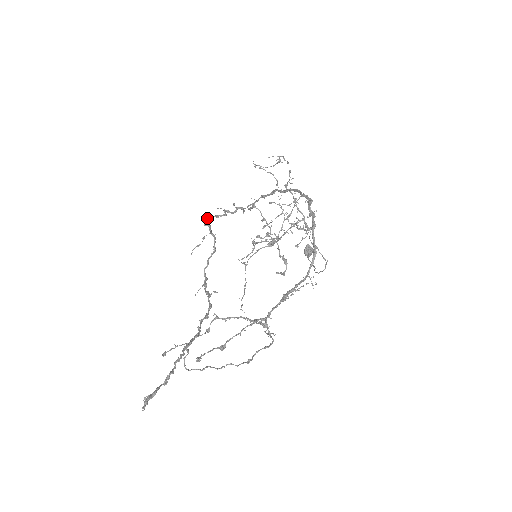
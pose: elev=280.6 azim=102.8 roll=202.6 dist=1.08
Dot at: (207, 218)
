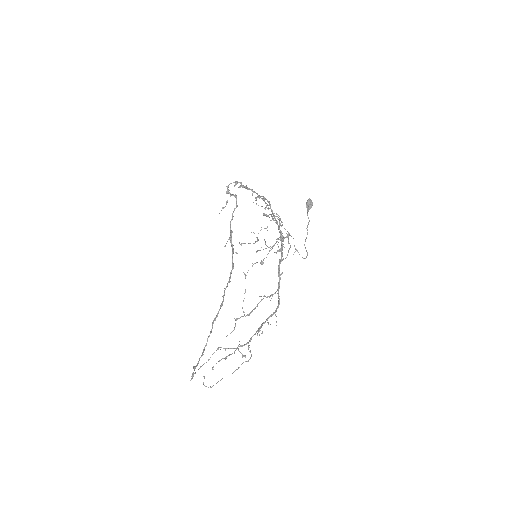
Dot at: (228, 185)
